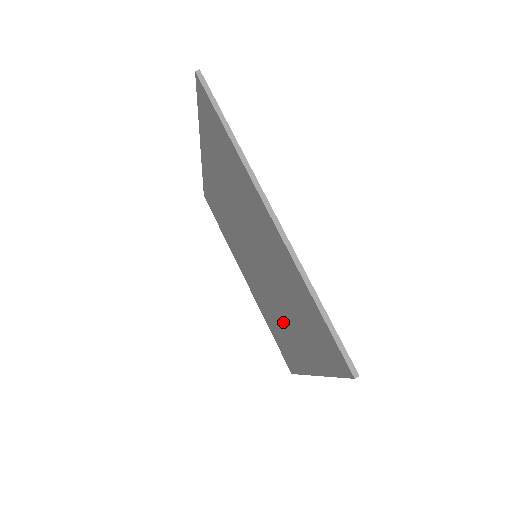
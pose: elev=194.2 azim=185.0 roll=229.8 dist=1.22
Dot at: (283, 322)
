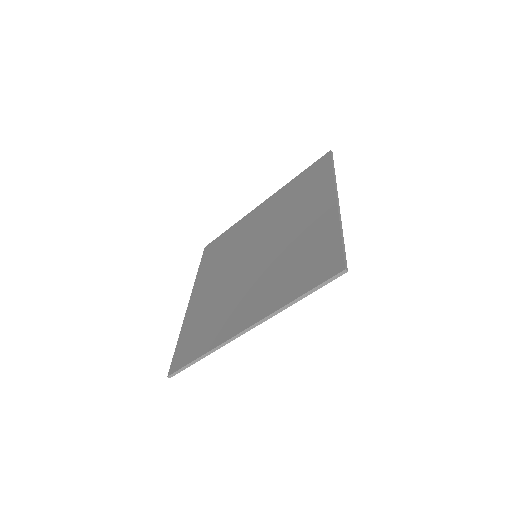
Dot at: (239, 299)
